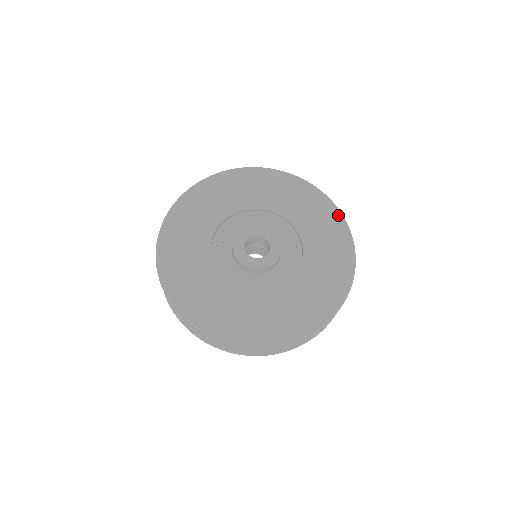
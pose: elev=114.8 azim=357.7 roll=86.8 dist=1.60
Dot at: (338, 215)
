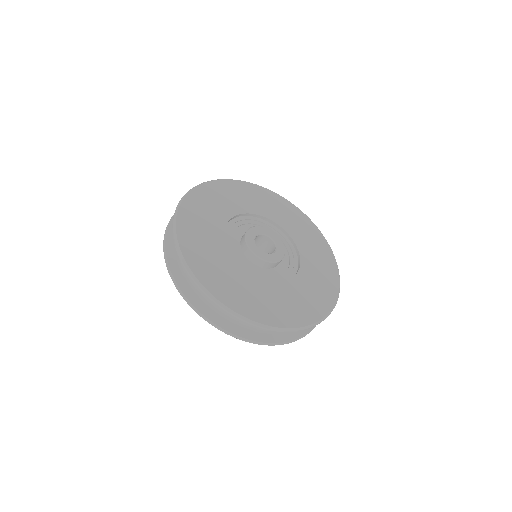
Dot at: (273, 193)
